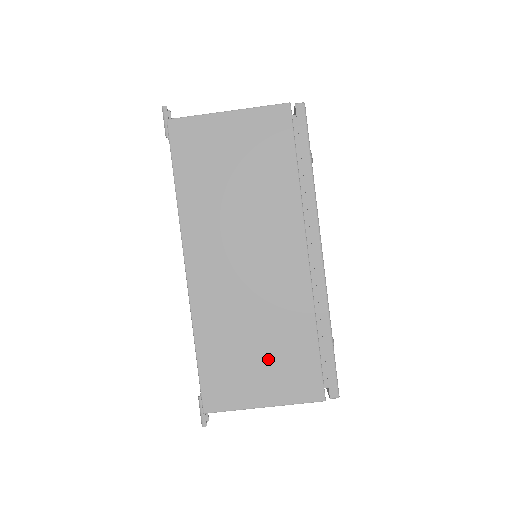
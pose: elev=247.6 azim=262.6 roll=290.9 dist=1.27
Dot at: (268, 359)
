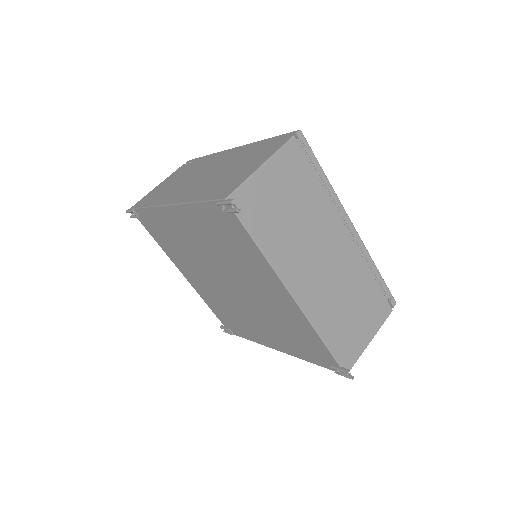
Dot at: (243, 165)
